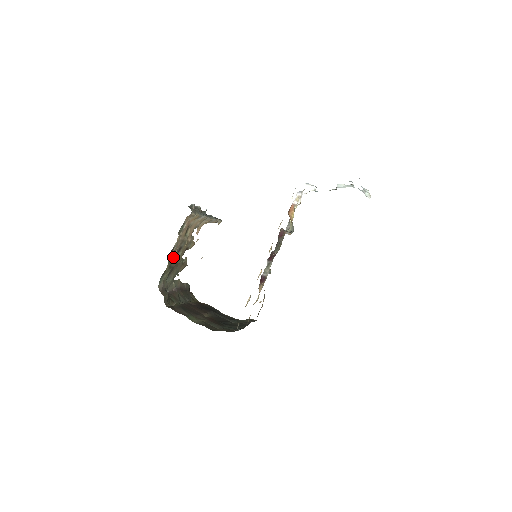
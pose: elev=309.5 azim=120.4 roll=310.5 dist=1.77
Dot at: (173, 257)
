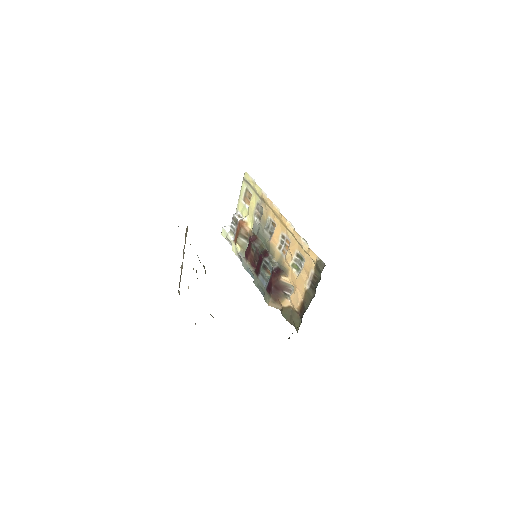
Dot at: occluded
